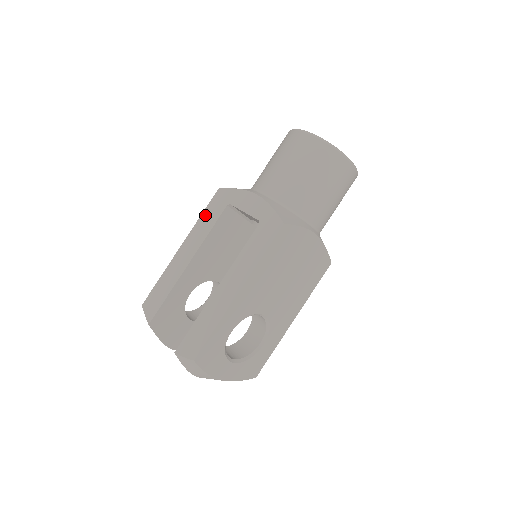
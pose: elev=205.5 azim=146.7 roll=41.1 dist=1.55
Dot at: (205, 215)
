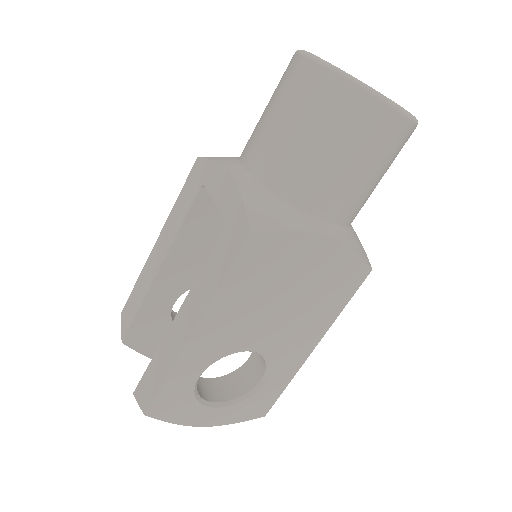
Dot at: (180, 198)
